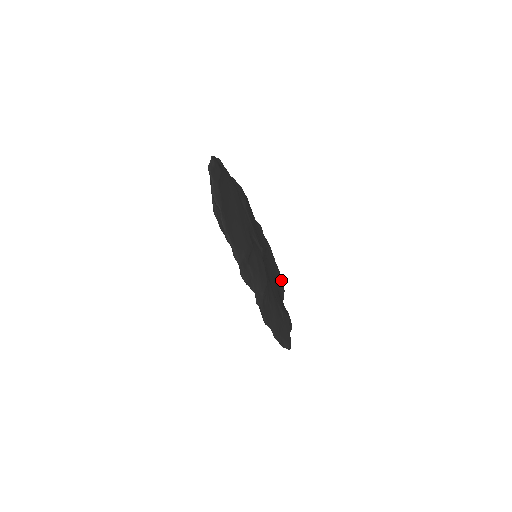
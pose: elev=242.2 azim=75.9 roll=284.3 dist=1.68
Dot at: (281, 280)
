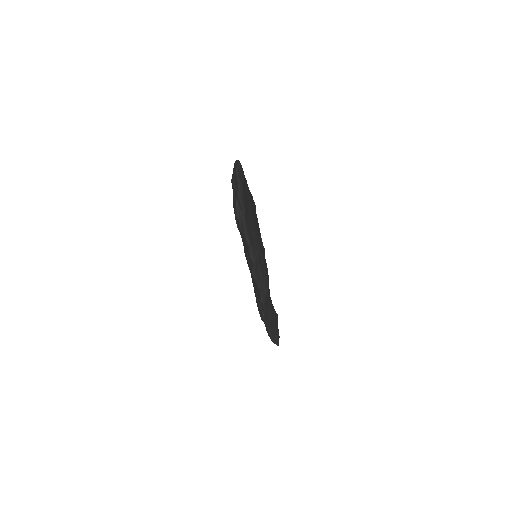
Dot at: occluded
